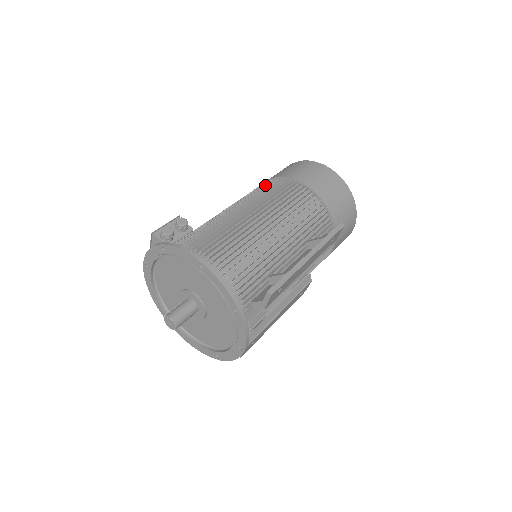
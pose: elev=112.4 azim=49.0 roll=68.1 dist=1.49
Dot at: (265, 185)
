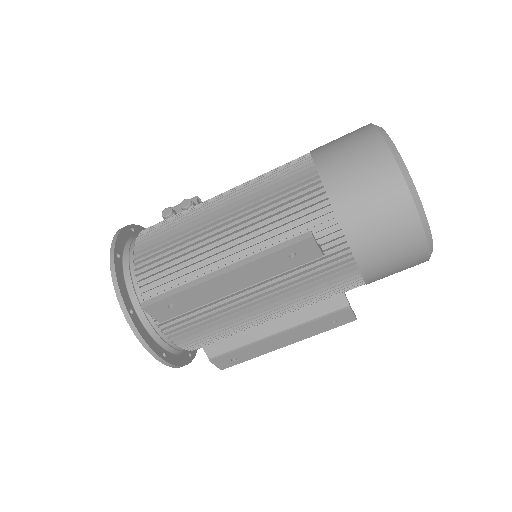
Dot at: occluded
